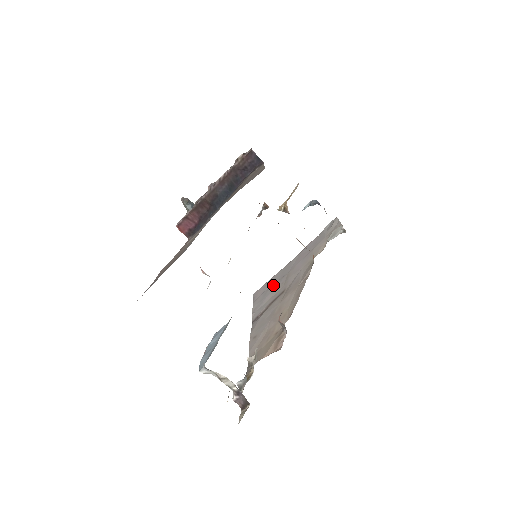
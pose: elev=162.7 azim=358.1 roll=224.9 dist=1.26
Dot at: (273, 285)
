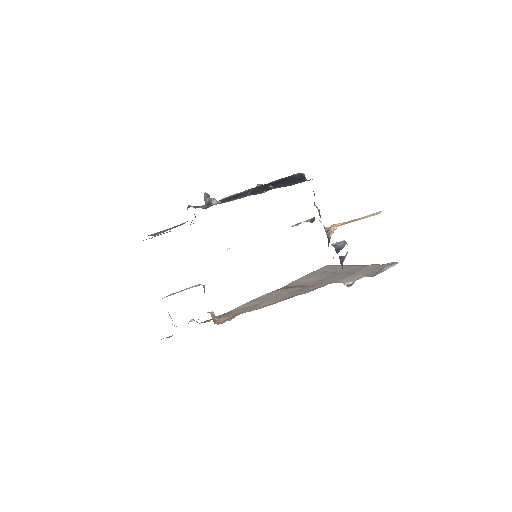
Dot at: (325, 273)
